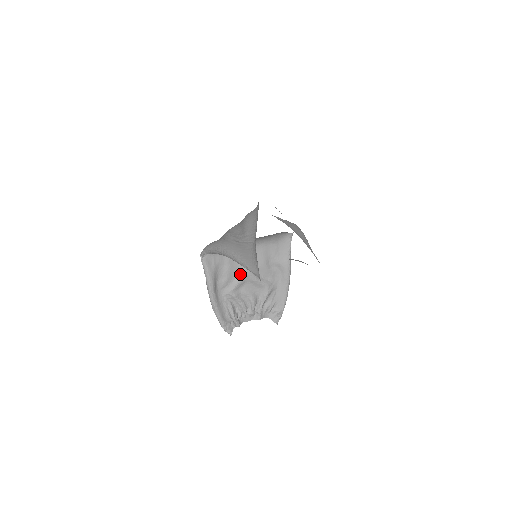
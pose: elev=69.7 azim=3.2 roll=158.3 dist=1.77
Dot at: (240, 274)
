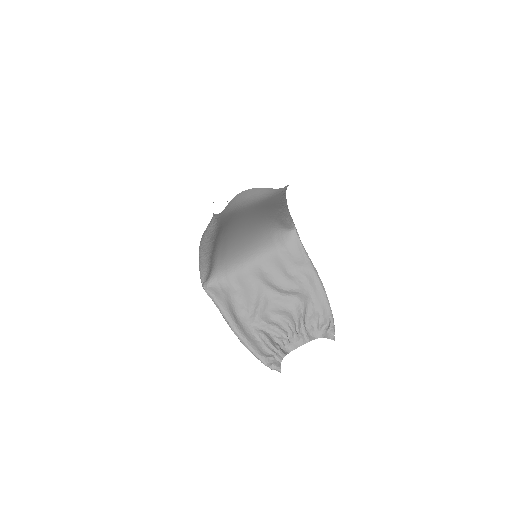
Dot at: (258, 294)
